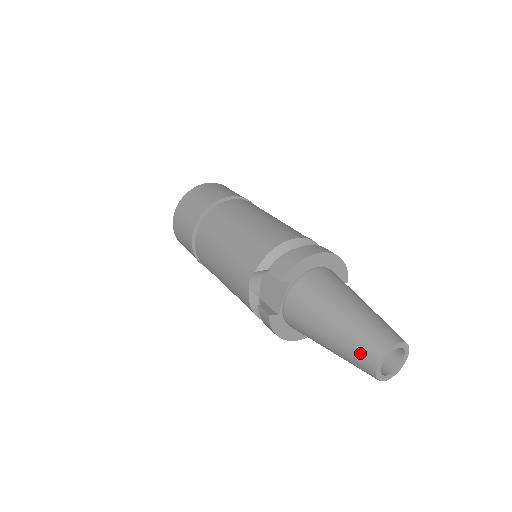
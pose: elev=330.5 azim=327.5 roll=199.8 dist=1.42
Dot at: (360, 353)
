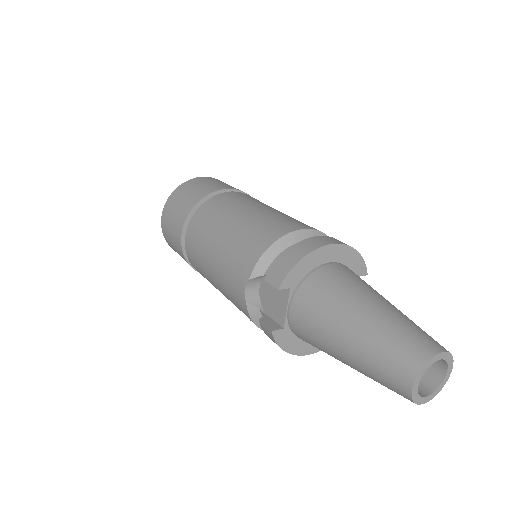
Dot at: (388, 372)
